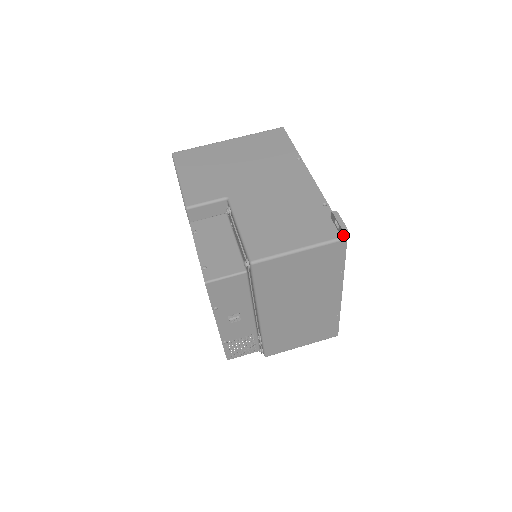
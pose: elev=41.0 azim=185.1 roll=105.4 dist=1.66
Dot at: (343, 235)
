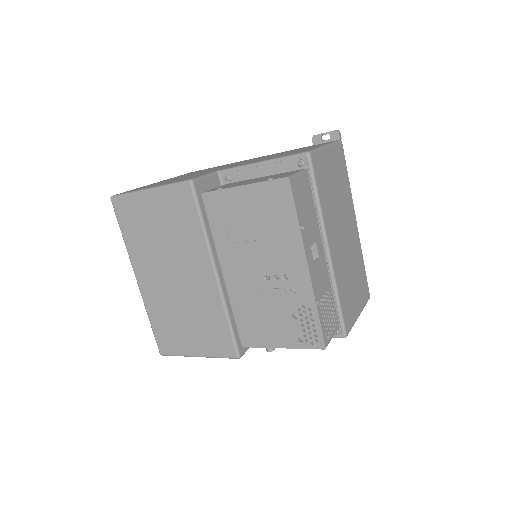
Dot at: (339, 135)
